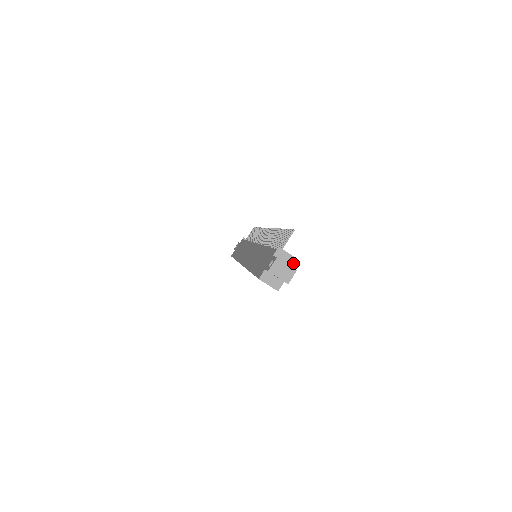
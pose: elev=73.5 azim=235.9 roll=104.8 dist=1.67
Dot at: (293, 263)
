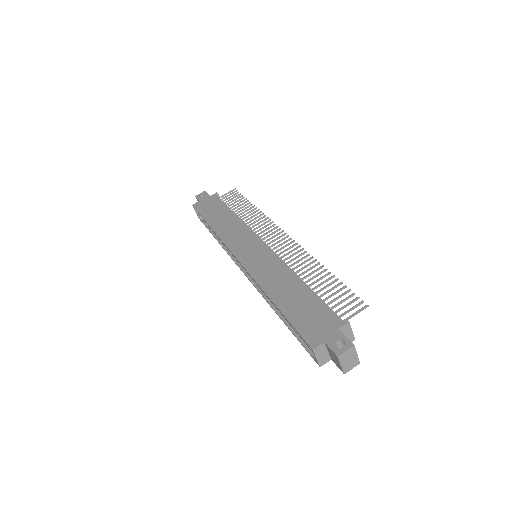
Dot at: occluded
